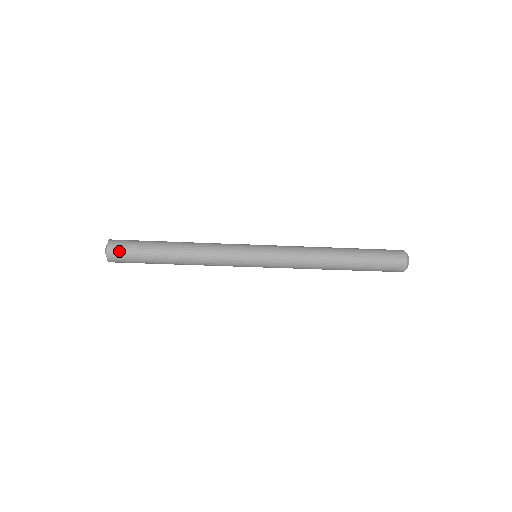
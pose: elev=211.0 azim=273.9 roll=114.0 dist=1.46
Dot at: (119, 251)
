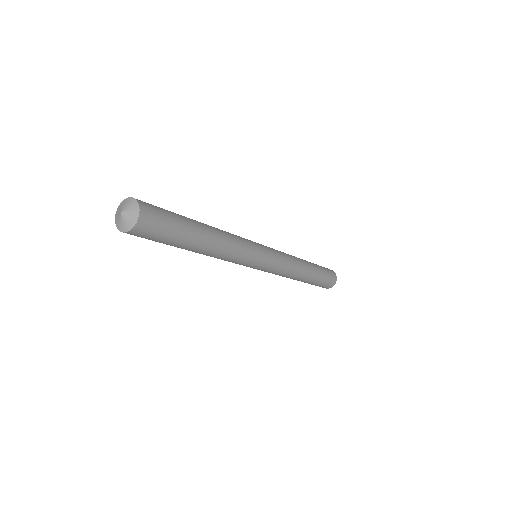
Dot at: (152, 226)
